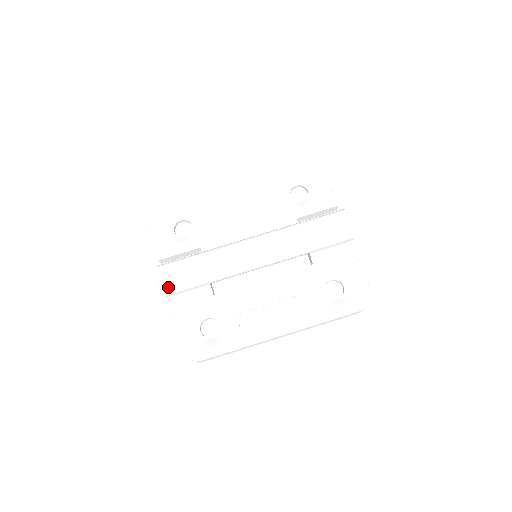
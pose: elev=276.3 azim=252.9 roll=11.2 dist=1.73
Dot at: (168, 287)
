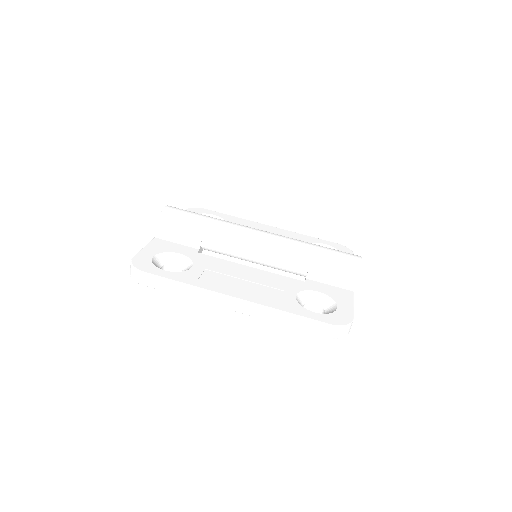
Dot at: (167, 216)
